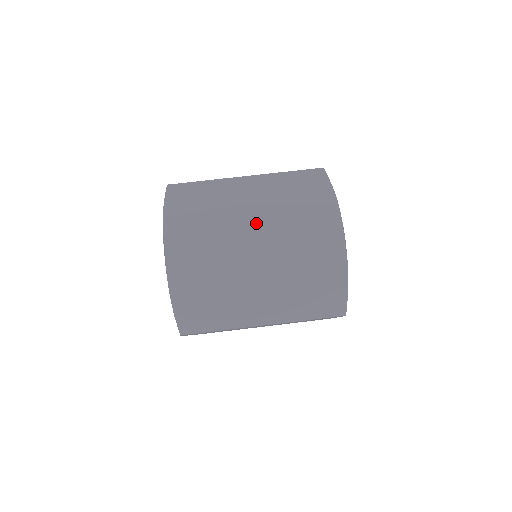
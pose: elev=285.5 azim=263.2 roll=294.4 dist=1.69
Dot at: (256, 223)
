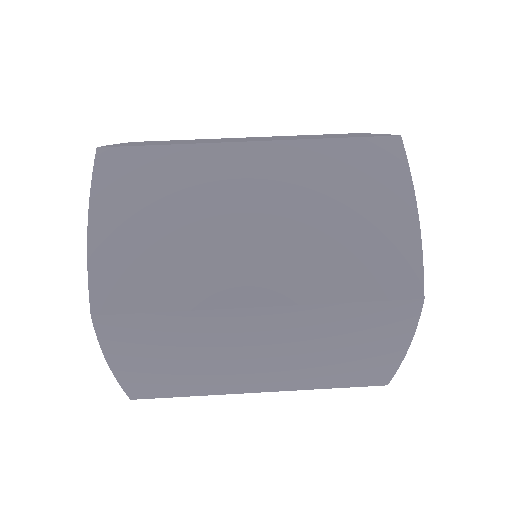
Dot at: (264, 267)
